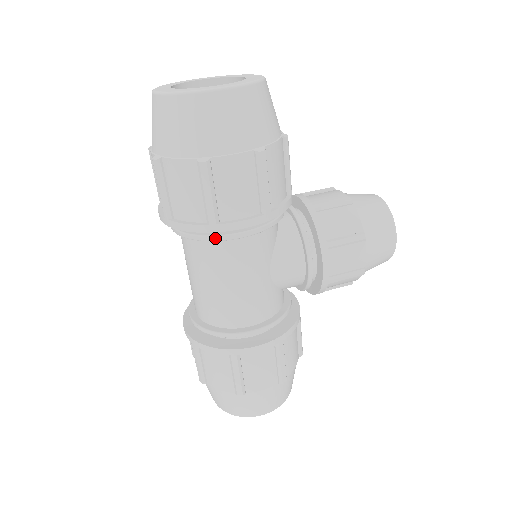
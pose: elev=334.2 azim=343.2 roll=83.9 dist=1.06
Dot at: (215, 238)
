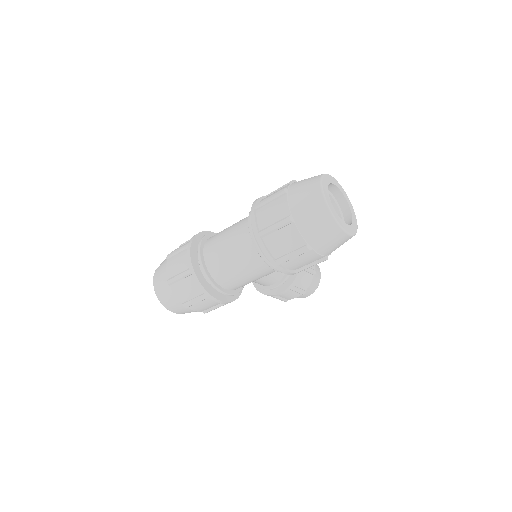
Dot at: (268, 263)
